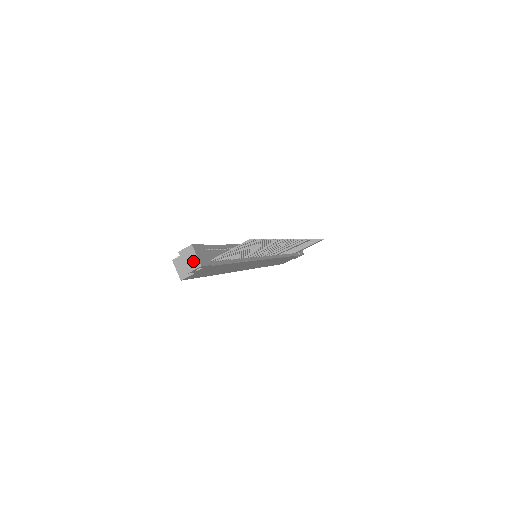
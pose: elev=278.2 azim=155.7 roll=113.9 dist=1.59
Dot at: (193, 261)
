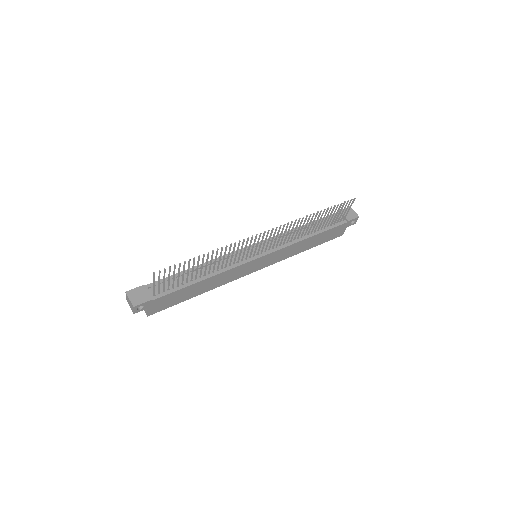
Dot at: (131, 304)
